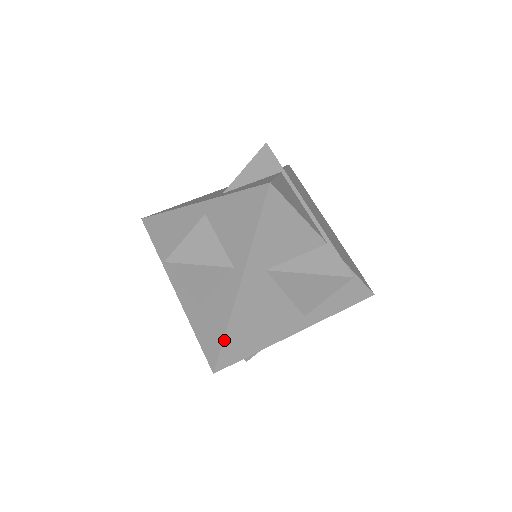
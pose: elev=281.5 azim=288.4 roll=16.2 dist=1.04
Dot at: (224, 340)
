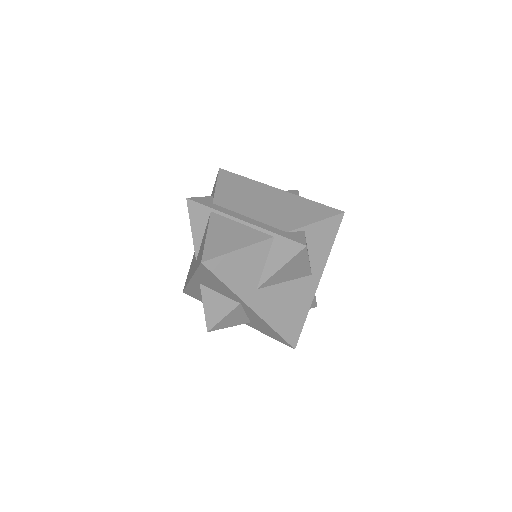
Dot at: (279, 334)
